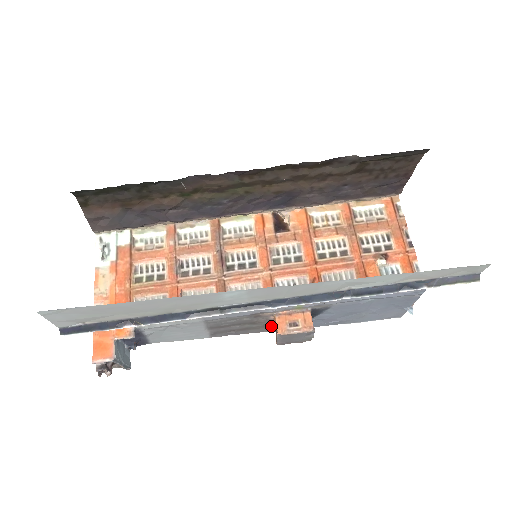
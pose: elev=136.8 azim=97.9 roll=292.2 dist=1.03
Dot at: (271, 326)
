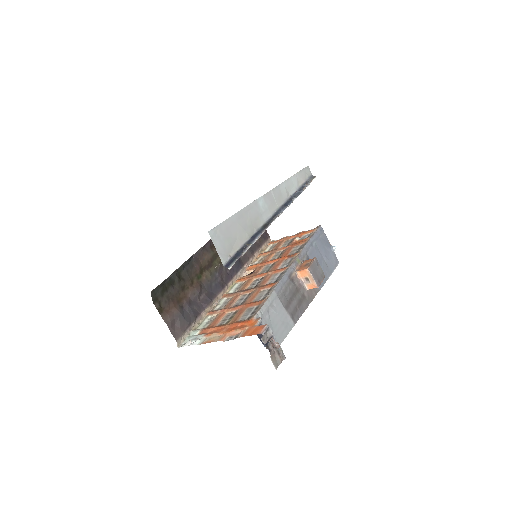
Dot at: (306, 294)
